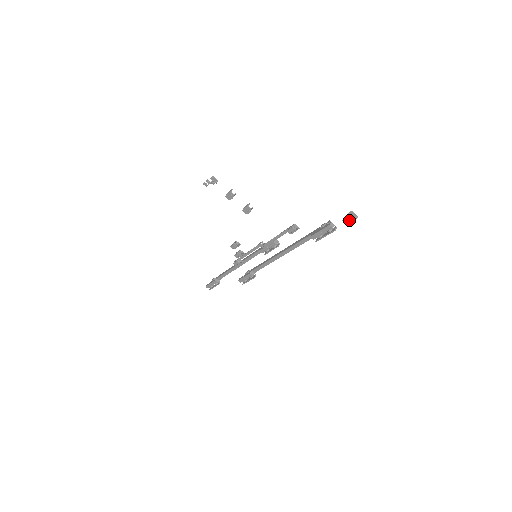
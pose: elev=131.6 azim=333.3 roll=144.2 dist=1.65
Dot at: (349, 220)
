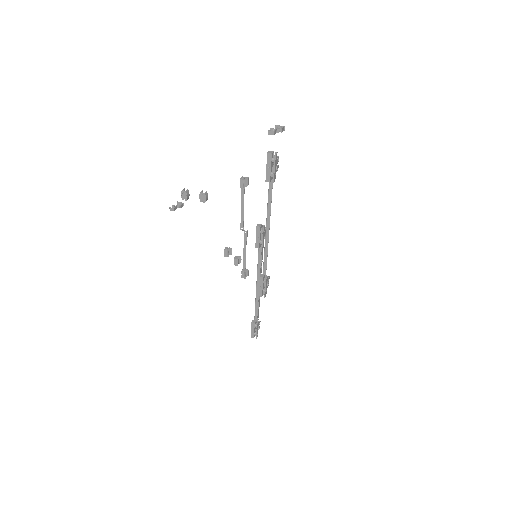
Dot at: (274, 130)
